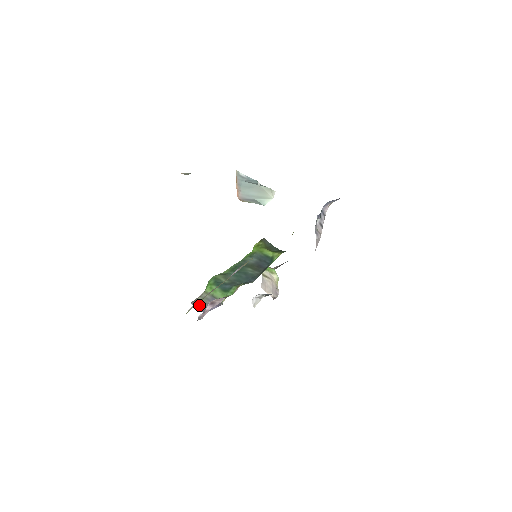
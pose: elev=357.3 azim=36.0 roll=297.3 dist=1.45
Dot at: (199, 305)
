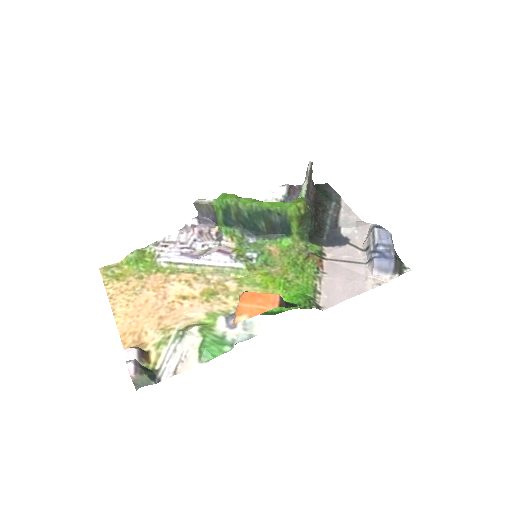
Dot at: (199, 208)
